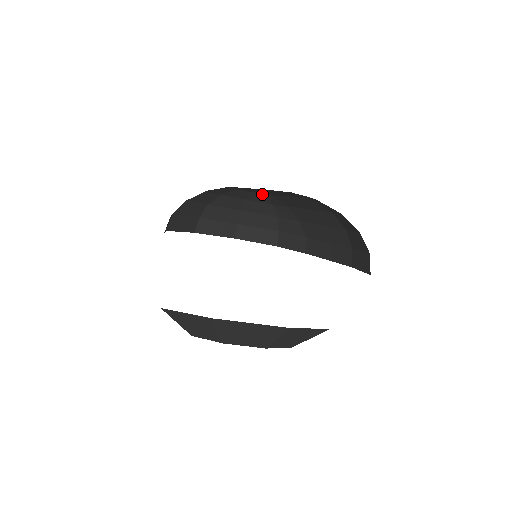
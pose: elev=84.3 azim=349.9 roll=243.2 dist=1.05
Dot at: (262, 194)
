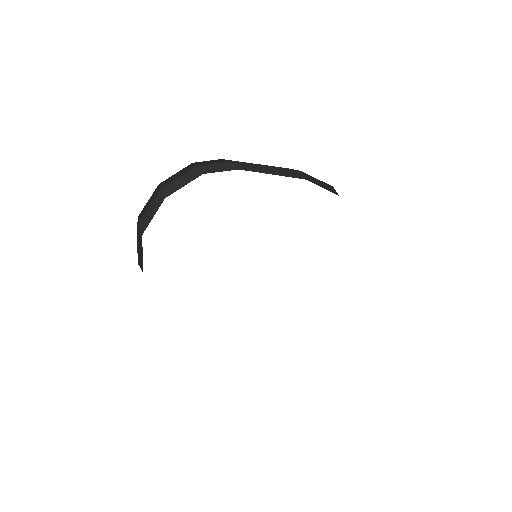
Dot at: occluded
